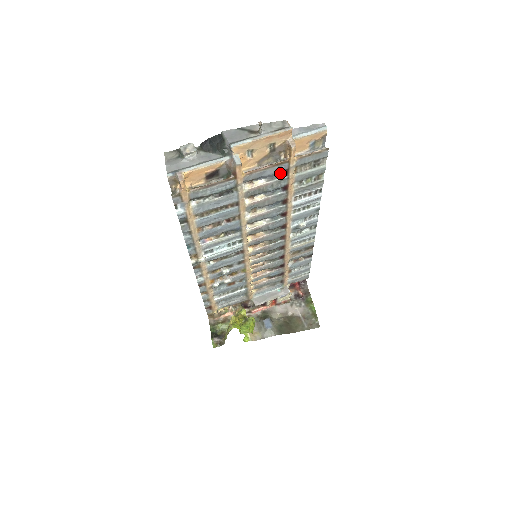
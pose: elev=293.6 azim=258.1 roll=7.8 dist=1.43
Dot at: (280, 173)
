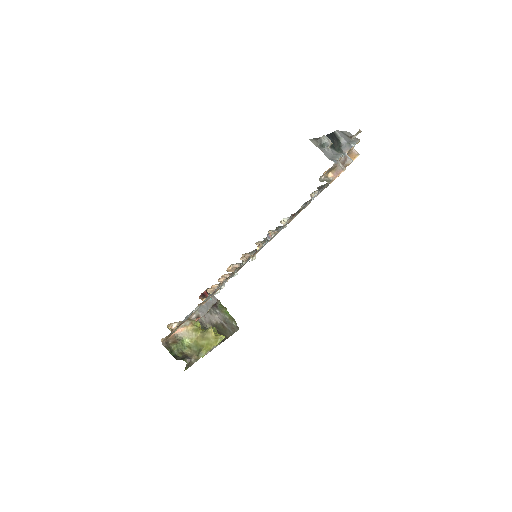
Dot at: occluded
